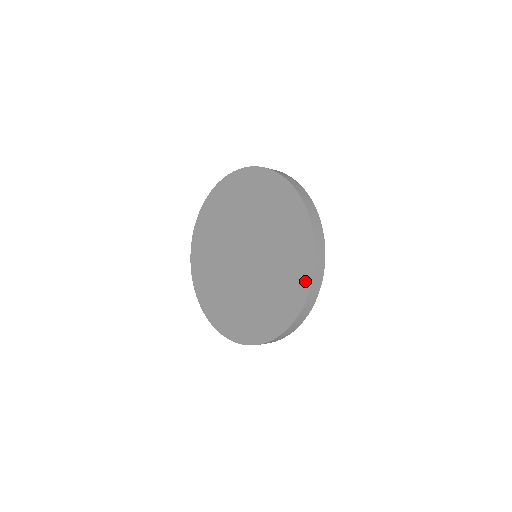
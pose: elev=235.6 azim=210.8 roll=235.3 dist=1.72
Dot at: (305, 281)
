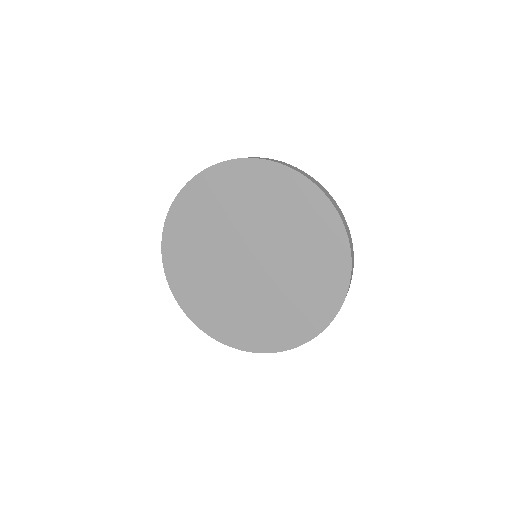
Dot at: (343, 262)
